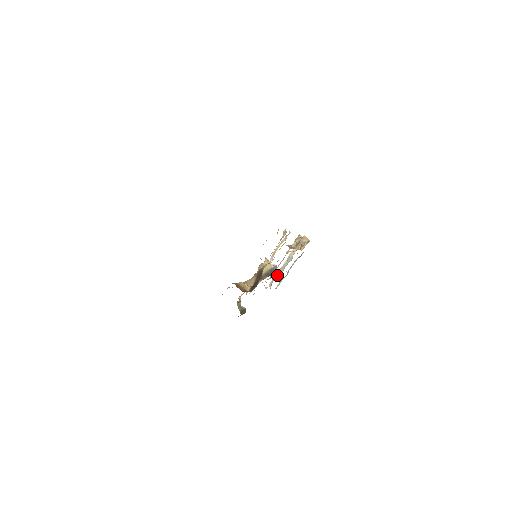
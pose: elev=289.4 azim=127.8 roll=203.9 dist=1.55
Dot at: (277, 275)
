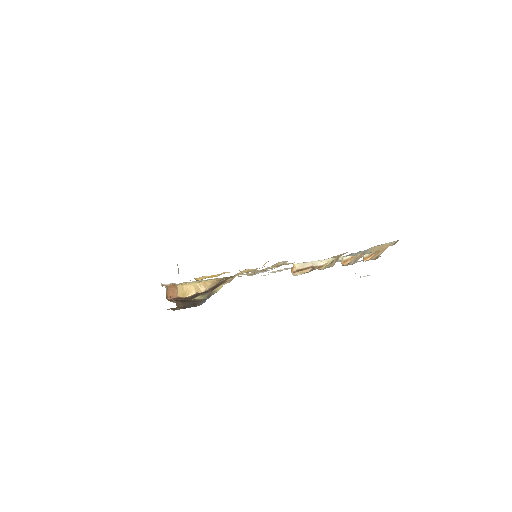
Dot at: occluded
